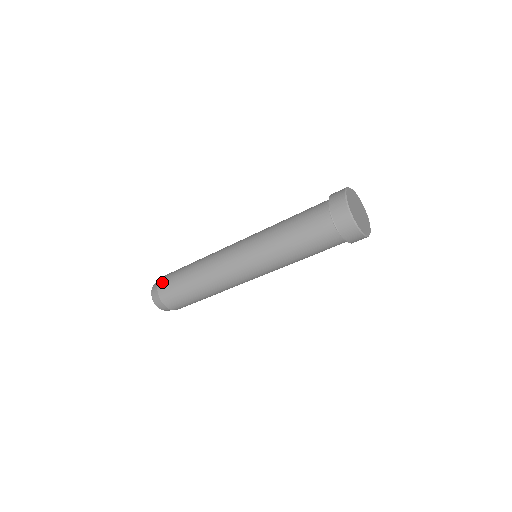
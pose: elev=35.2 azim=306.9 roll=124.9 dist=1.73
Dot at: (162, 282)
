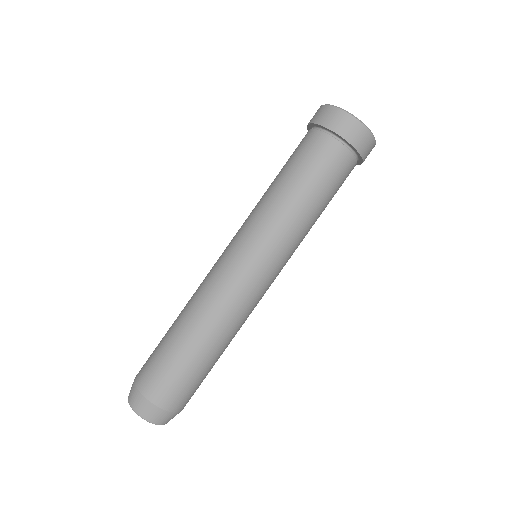
Dot at: occluded
